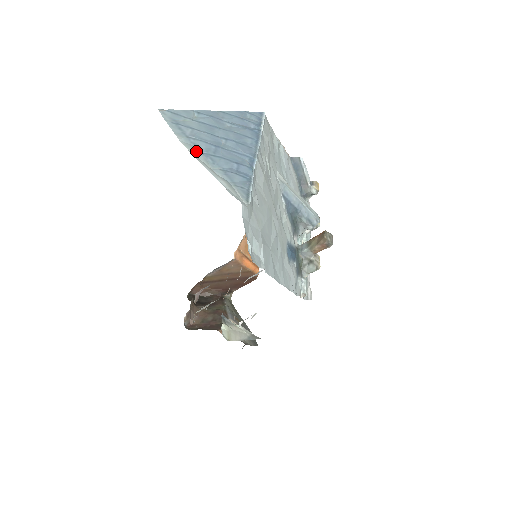
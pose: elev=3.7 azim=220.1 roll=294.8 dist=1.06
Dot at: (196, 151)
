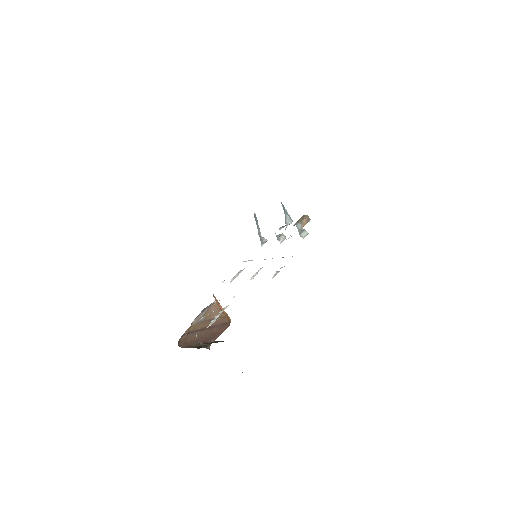
Dot at: occluded
